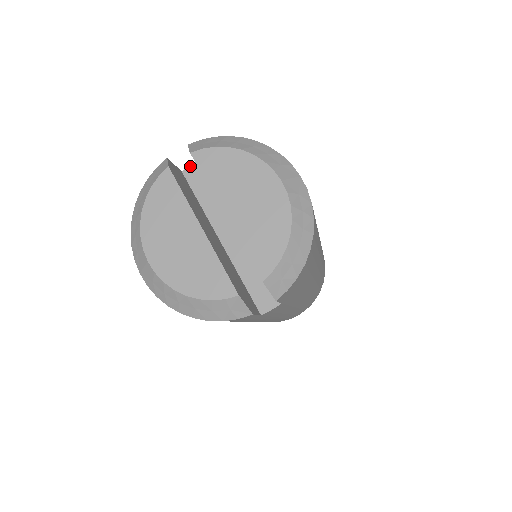
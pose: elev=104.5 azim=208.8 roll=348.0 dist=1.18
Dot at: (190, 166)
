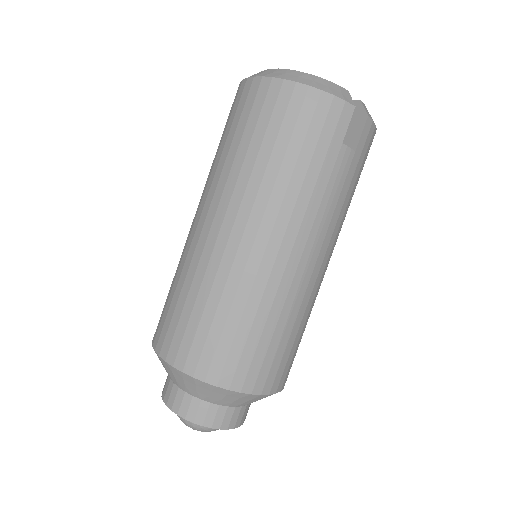
Dot at: occluded
